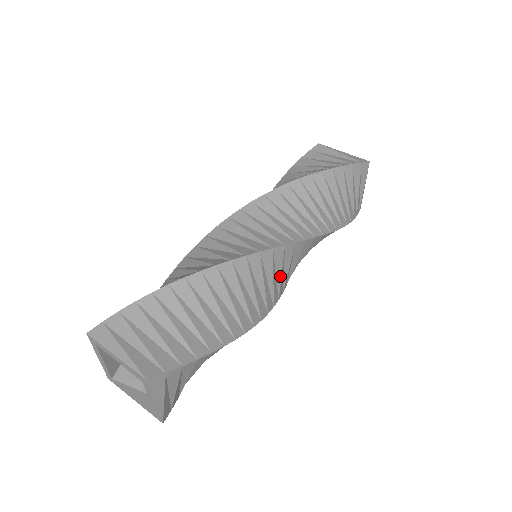
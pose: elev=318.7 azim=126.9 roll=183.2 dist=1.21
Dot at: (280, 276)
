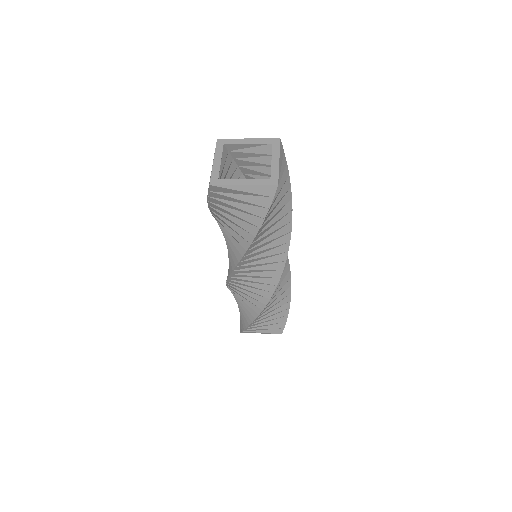
Dot at: occluded
